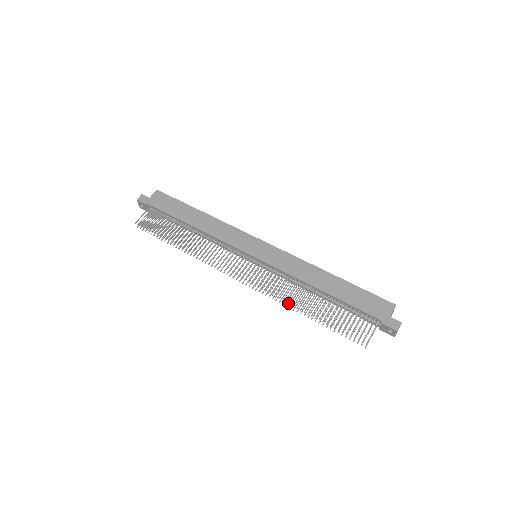
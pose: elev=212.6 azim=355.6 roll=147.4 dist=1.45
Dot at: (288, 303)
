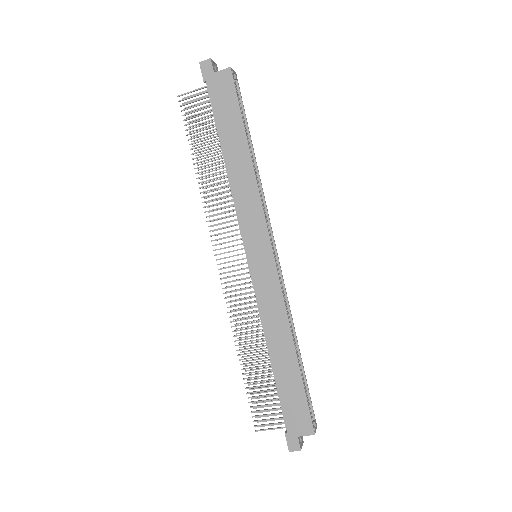
Dot at: occluded
